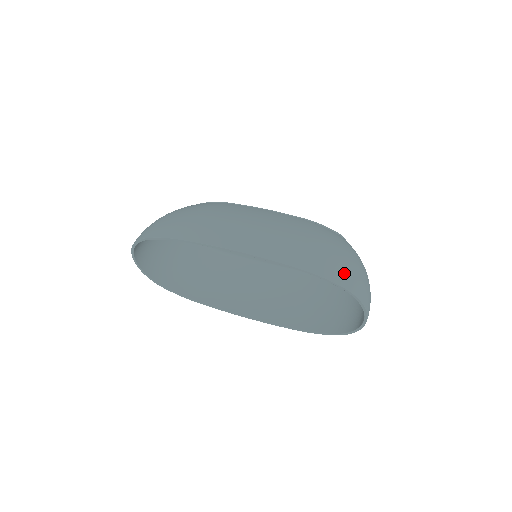
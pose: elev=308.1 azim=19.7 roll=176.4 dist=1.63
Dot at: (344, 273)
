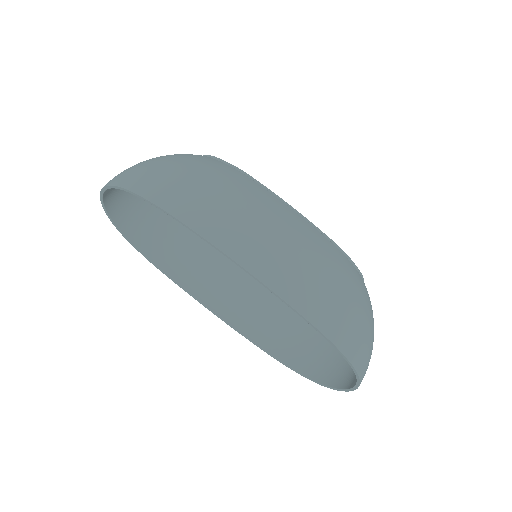
Dot at: (358, 344)
